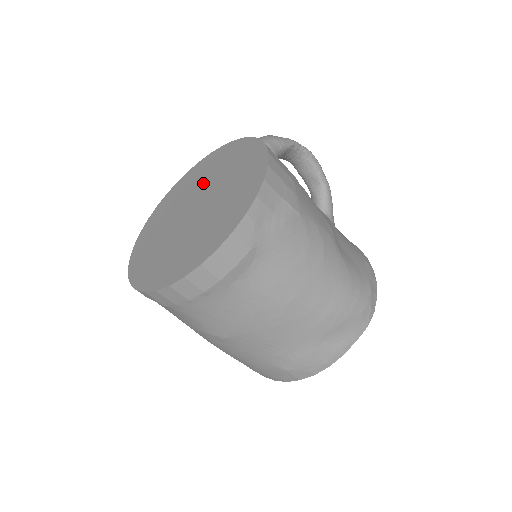
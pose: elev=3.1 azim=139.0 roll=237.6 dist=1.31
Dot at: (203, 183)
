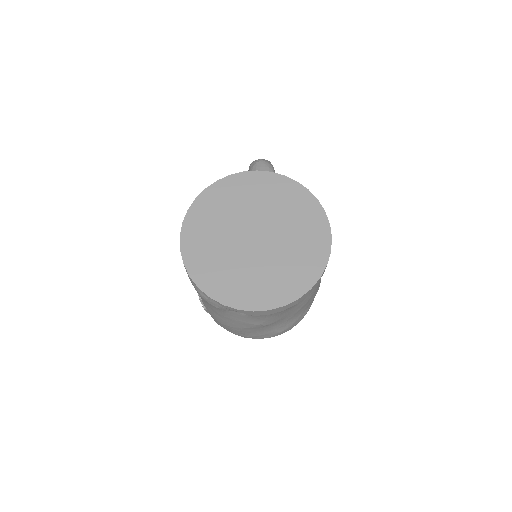
Dot at: (247, 210)
